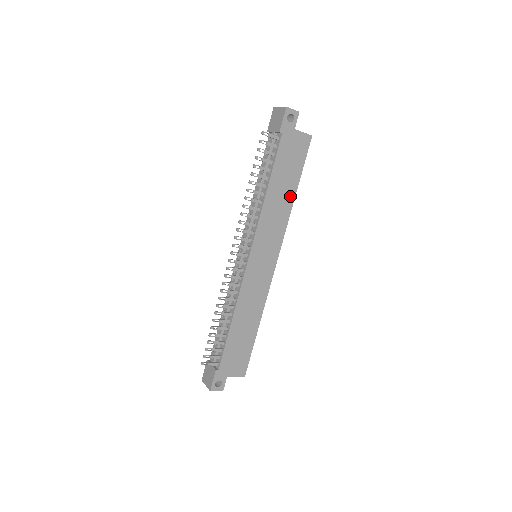
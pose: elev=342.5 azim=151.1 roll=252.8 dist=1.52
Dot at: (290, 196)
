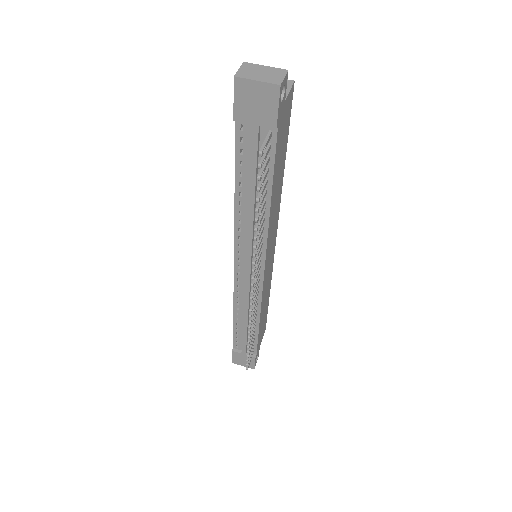
Dot at: (281, 177)
